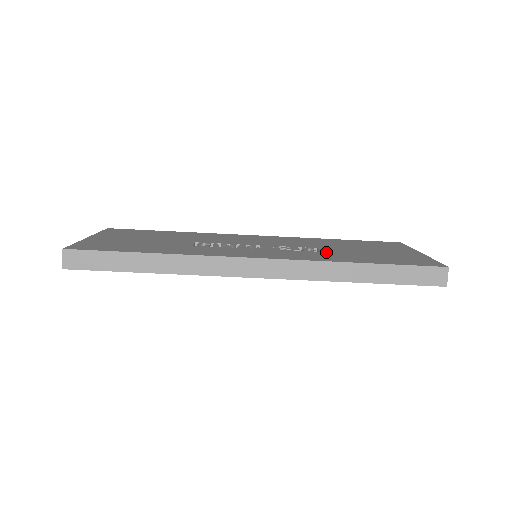
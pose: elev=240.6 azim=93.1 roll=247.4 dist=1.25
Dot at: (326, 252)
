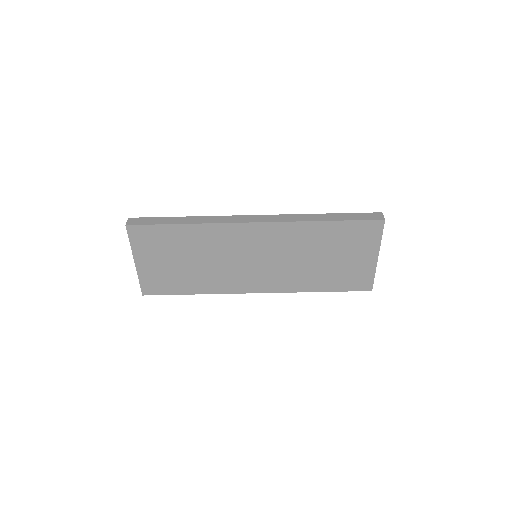
Dot at: occluded
